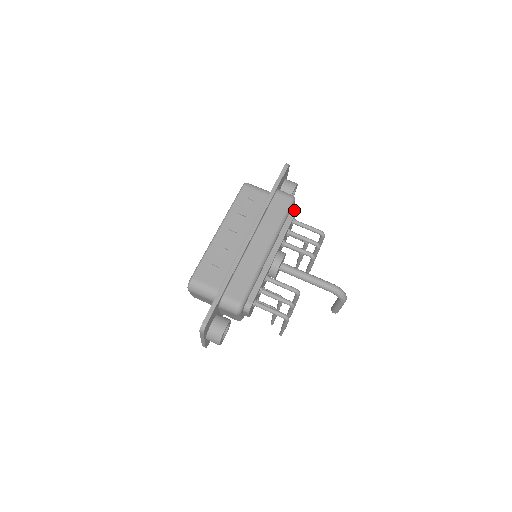
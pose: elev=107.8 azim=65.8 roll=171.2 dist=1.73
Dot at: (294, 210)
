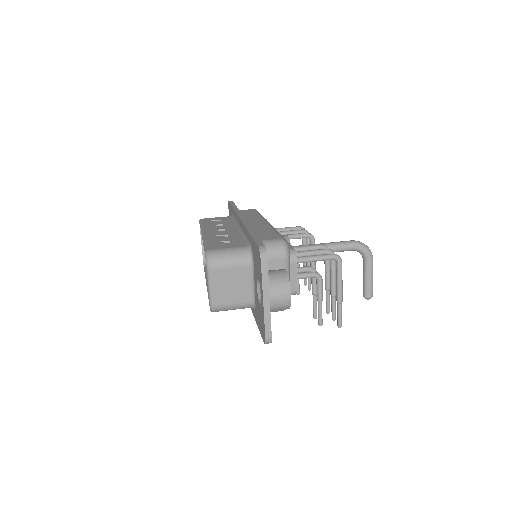
Dot at: occluded
